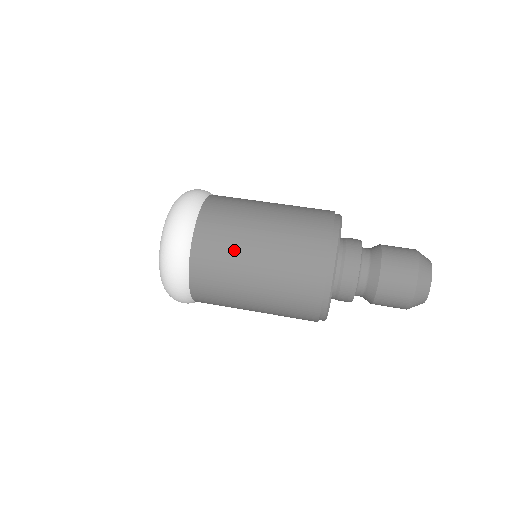
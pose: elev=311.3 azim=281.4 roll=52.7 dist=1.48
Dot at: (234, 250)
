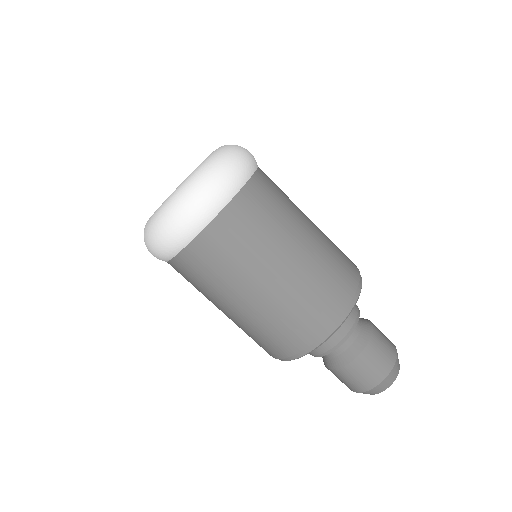
Dot at: (211, 291)
